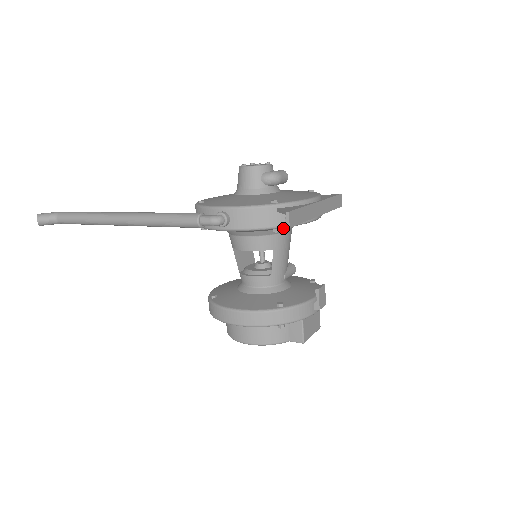
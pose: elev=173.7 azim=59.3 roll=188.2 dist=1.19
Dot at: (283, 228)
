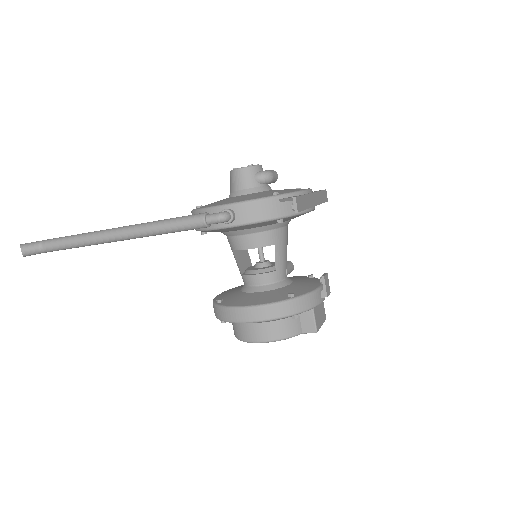
Dot at: occluded
